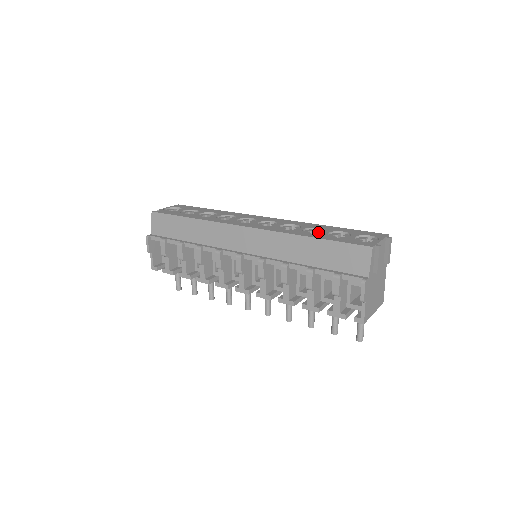
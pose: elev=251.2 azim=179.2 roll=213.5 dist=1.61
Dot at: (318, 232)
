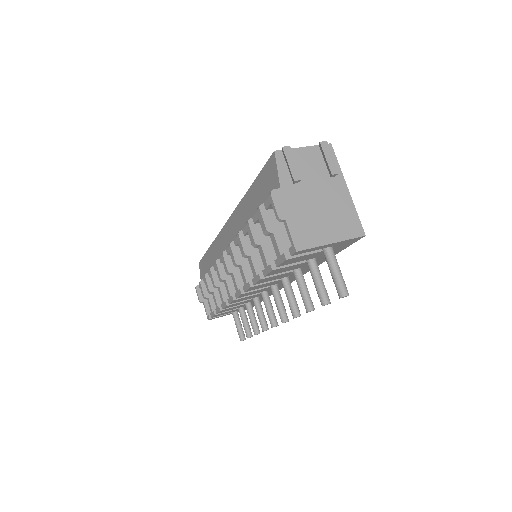
Dot at: occluded
